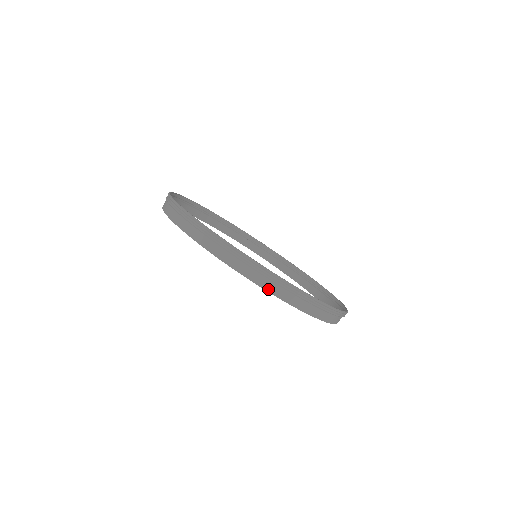
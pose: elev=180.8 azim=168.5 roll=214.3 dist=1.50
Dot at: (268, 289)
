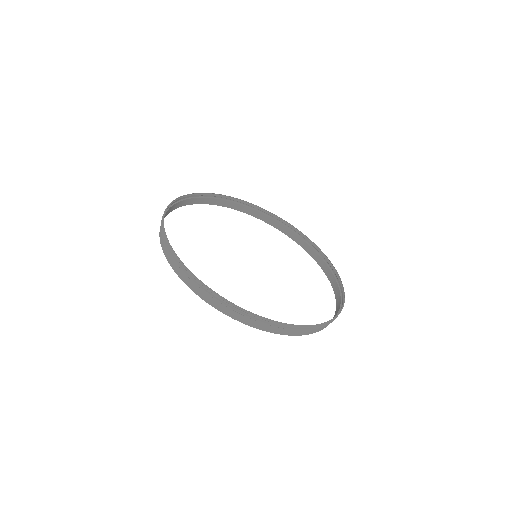
Dot at: (307, 334)
